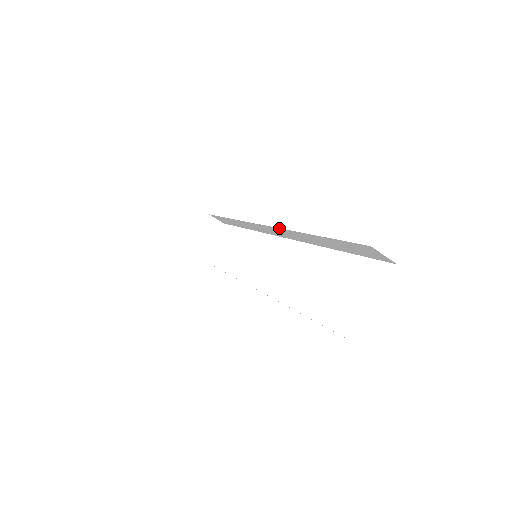
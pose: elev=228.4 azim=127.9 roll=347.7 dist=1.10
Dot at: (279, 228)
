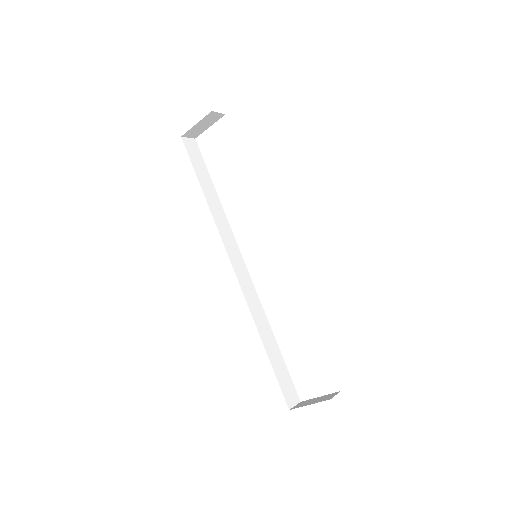
Dot at: occluded
